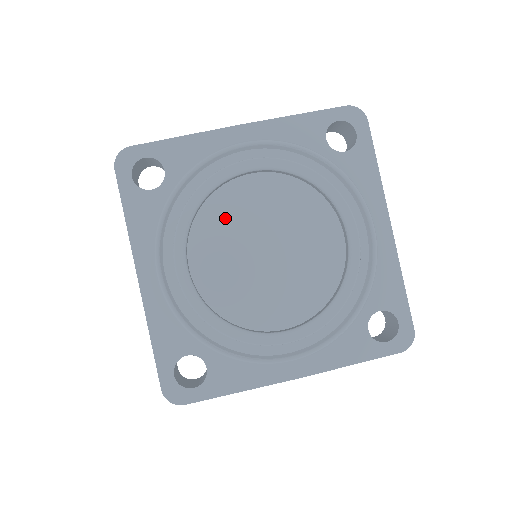
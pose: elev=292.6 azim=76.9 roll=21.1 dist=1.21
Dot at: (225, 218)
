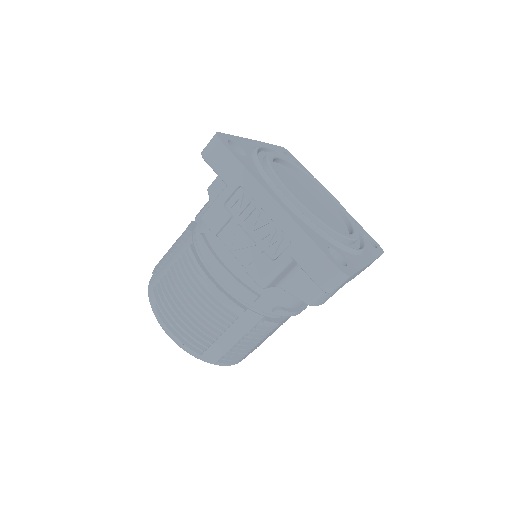
Dot at: (283, 179)
